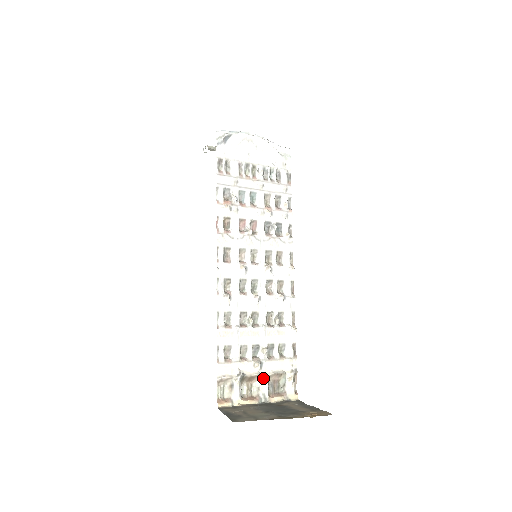
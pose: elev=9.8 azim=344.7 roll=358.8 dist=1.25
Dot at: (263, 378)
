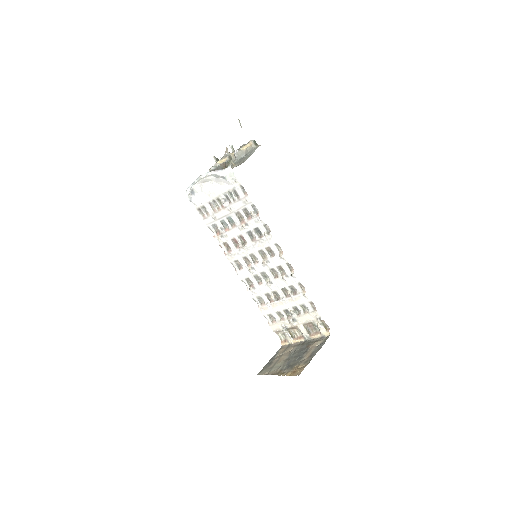
Dot at: (300, 327)
